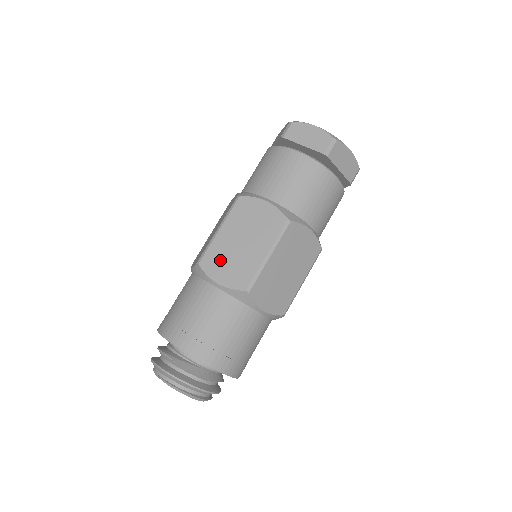
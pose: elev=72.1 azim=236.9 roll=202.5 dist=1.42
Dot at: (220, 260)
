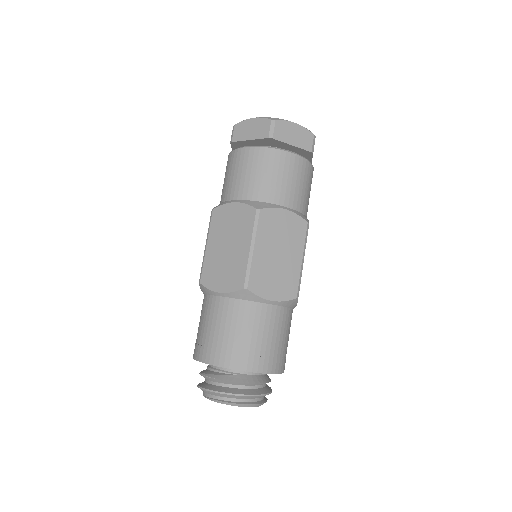
Dot at: (215, 271)
